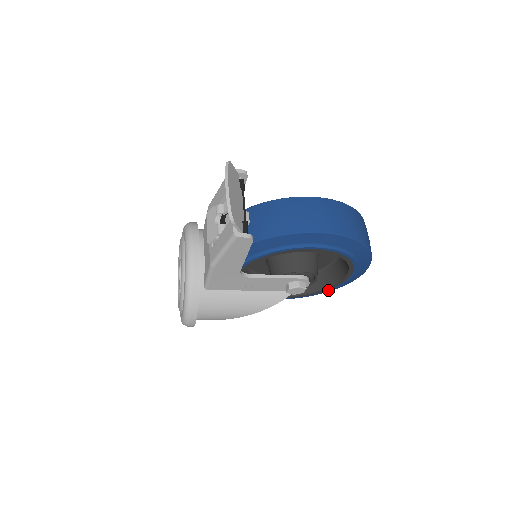
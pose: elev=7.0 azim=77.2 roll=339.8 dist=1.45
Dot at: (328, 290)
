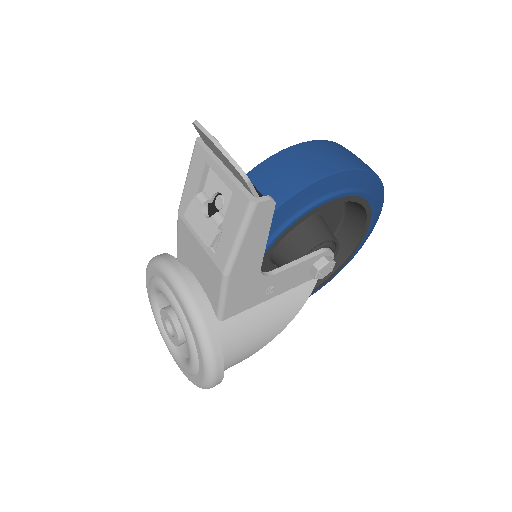
Dot at: (345, 264)
